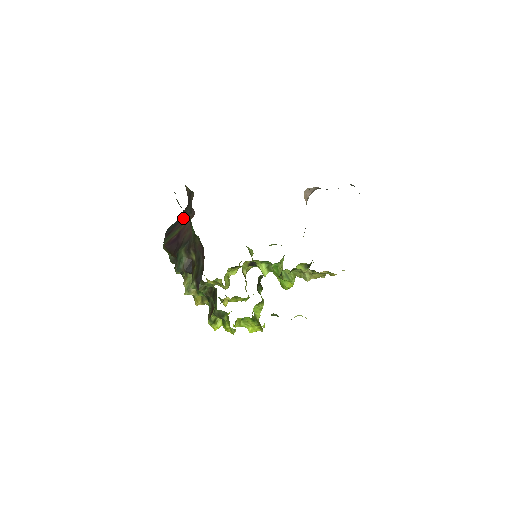
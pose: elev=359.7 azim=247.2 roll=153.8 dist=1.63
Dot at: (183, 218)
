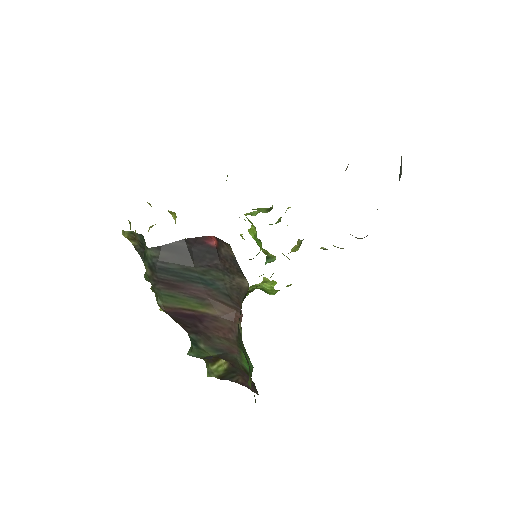
Dot at: (208, 288)
